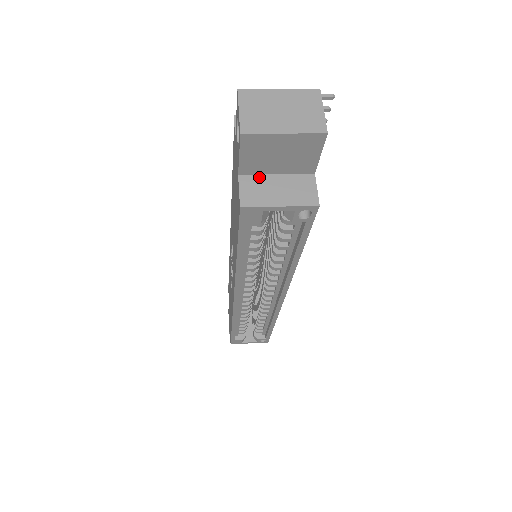
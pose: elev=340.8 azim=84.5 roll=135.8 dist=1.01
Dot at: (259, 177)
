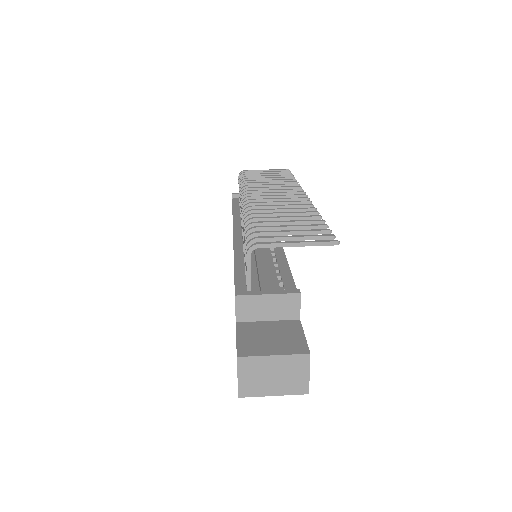
Dot at: occluded
